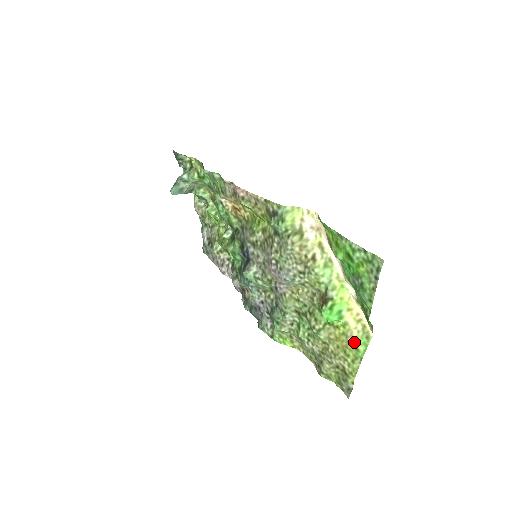
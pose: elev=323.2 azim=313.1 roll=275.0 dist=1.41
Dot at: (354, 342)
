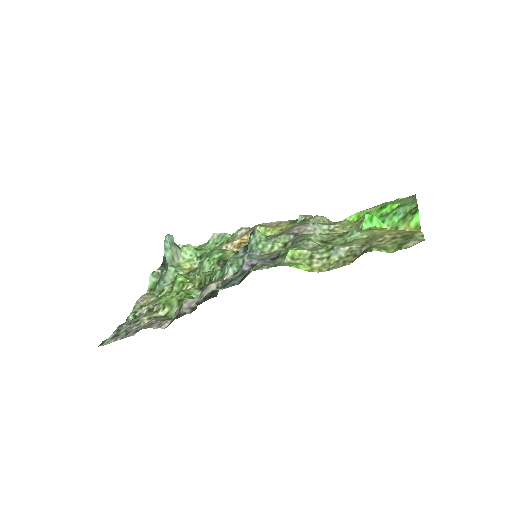
Dot at: occluded
